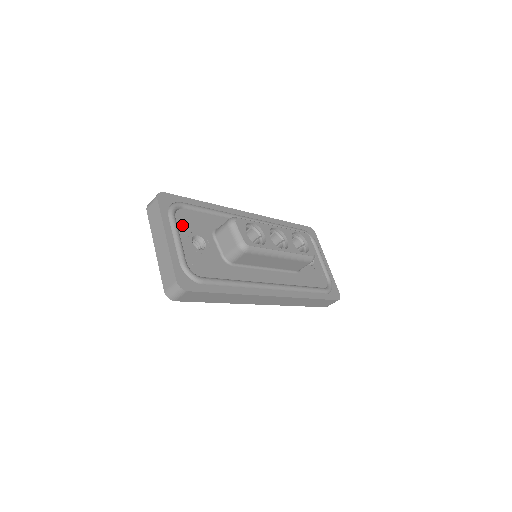
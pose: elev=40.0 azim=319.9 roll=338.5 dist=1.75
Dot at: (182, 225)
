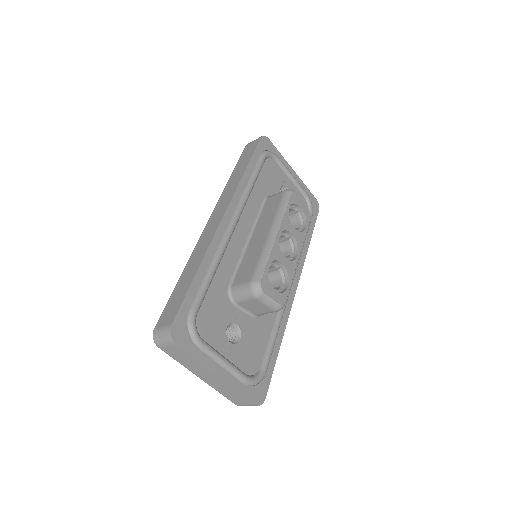
Dot at: (212, 338)
